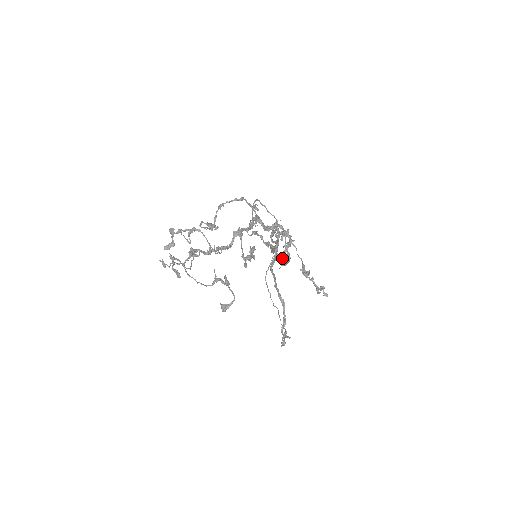
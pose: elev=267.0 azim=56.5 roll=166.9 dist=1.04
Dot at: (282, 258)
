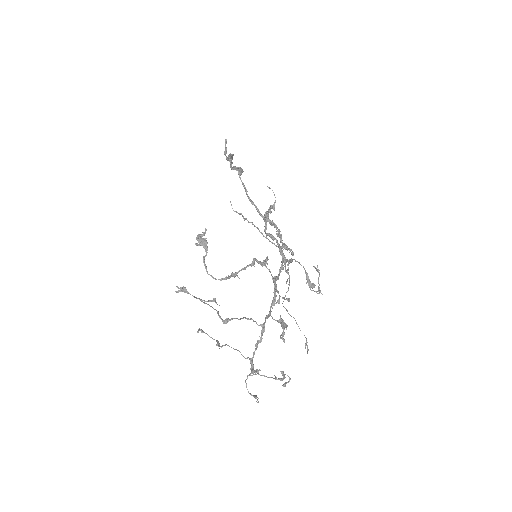
Dot at: (266, 217)
